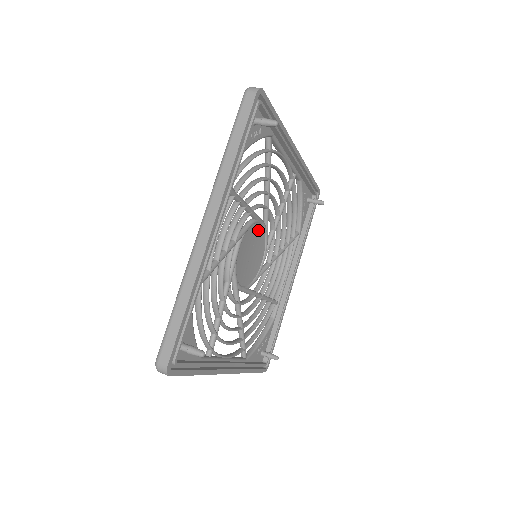
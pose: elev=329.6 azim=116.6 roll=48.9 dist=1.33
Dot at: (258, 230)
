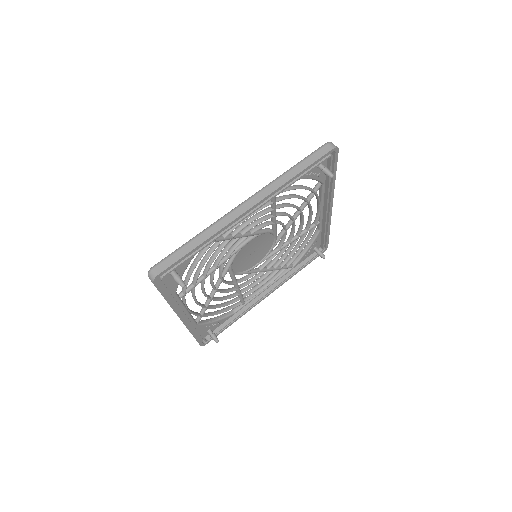
Dot at: (269, 240)
